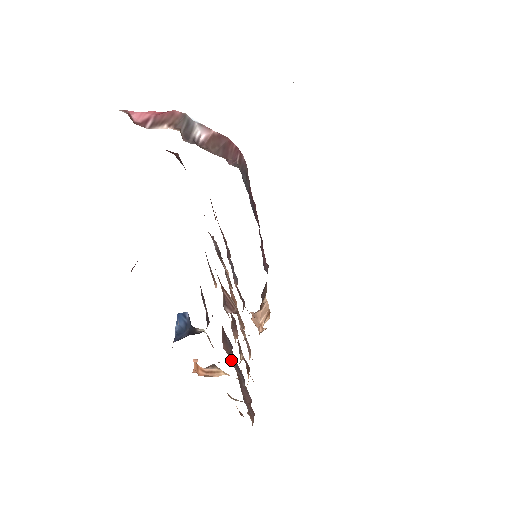
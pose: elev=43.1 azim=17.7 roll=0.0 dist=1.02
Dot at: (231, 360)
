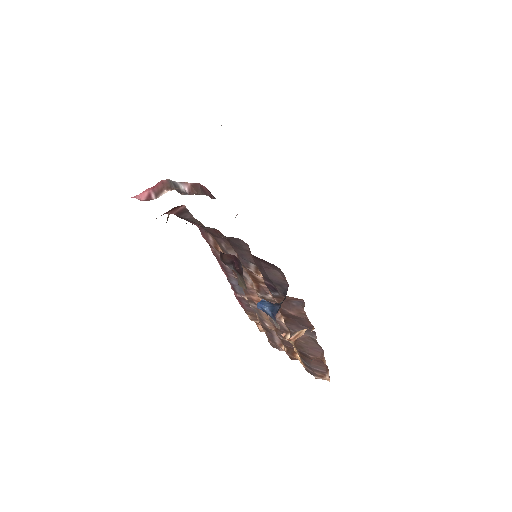
Dot at: (304, 316)
